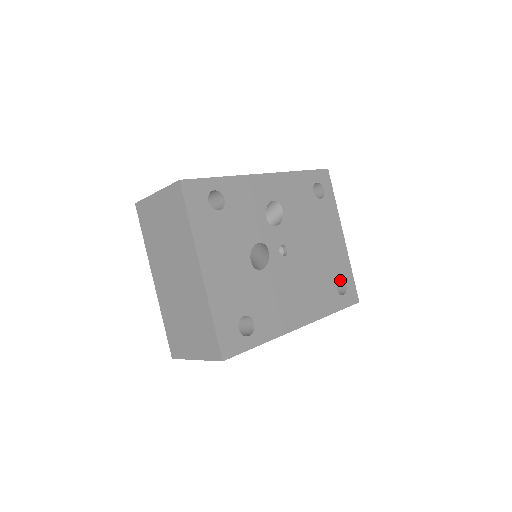
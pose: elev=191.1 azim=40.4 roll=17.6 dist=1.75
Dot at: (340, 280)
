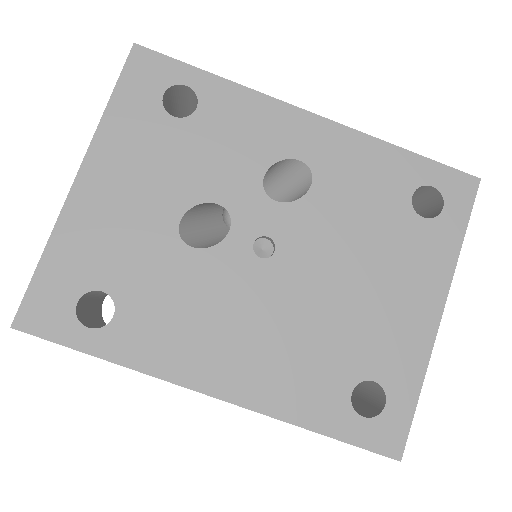
Dot at: (380, 388)
